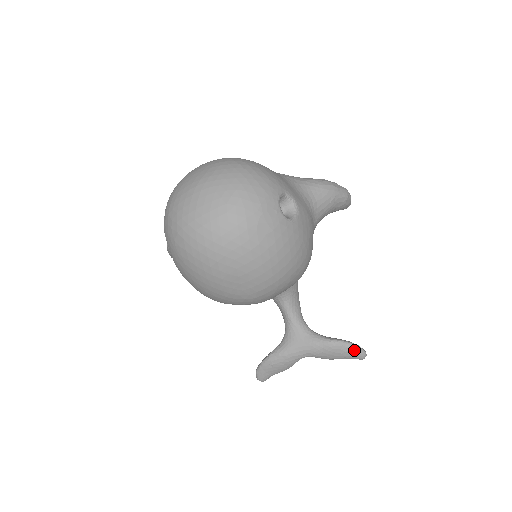
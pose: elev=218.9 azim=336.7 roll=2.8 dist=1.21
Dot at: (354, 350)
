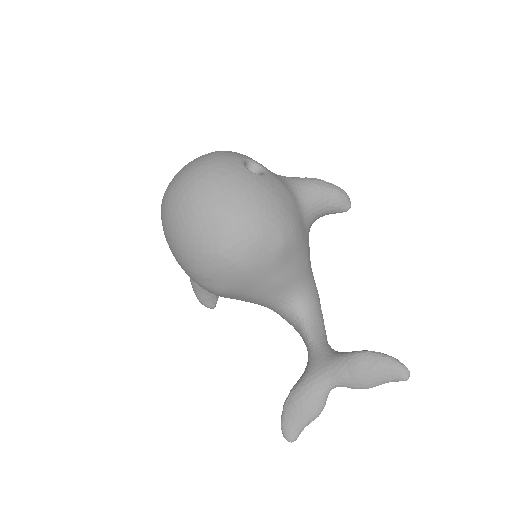
Dot at: (387, 361)
